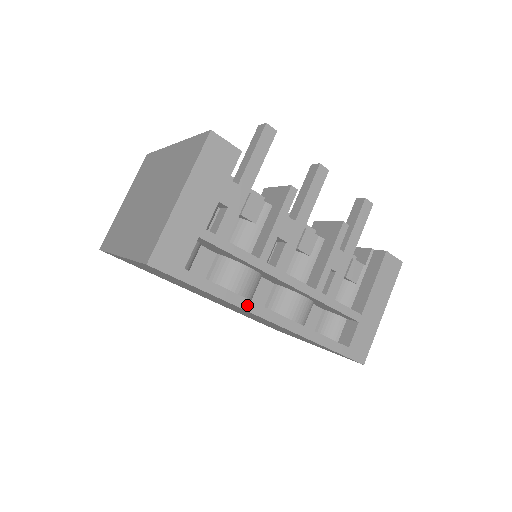
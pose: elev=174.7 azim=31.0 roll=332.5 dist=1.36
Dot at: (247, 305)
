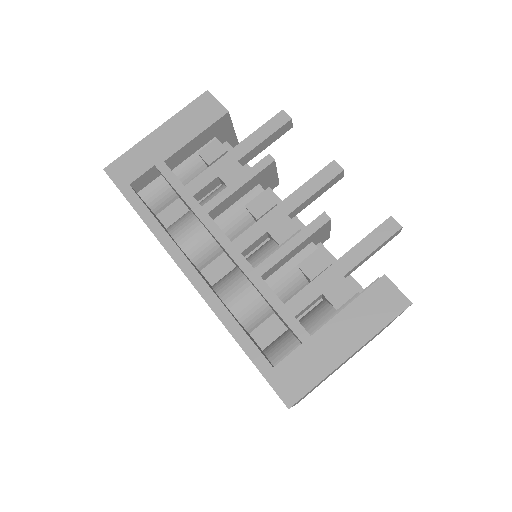
Dot at: (168, 243)
